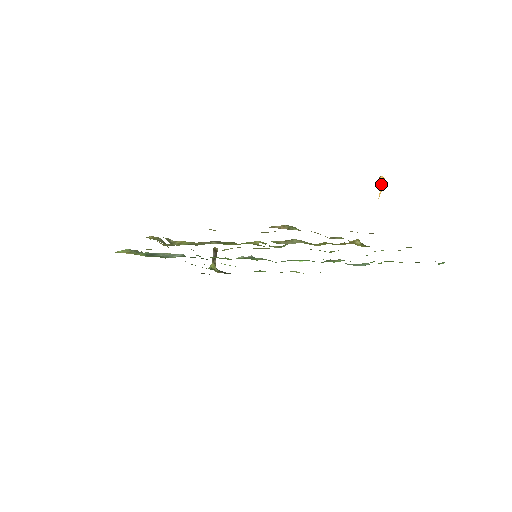
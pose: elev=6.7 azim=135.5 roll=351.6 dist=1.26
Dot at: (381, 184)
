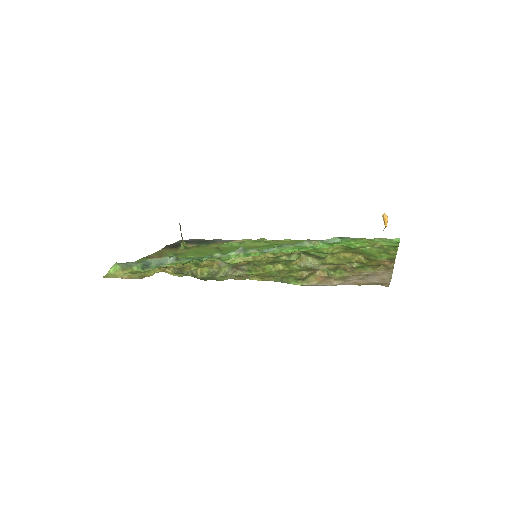
Dot at: (386, 222)
